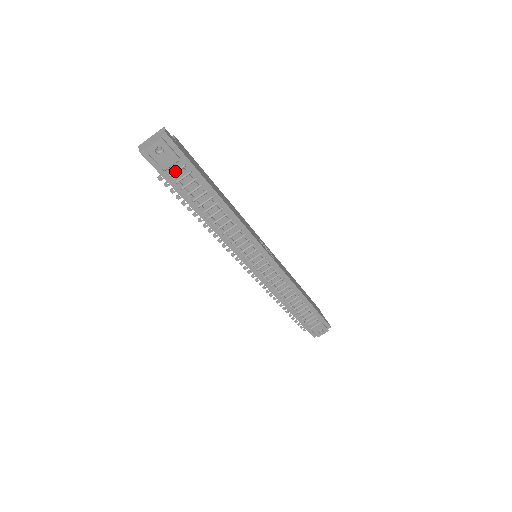
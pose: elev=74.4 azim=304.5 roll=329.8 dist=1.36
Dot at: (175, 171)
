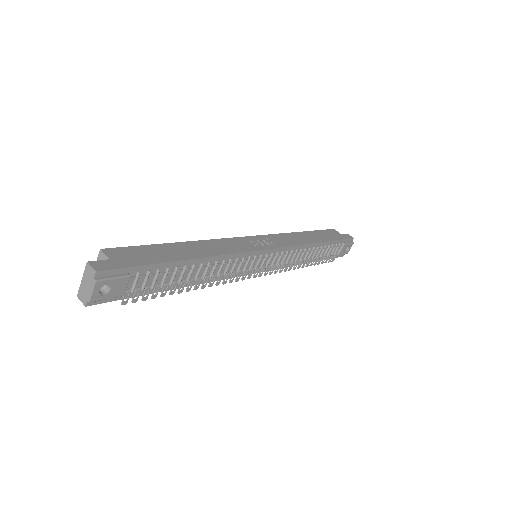
Dot at: (133, 285)
